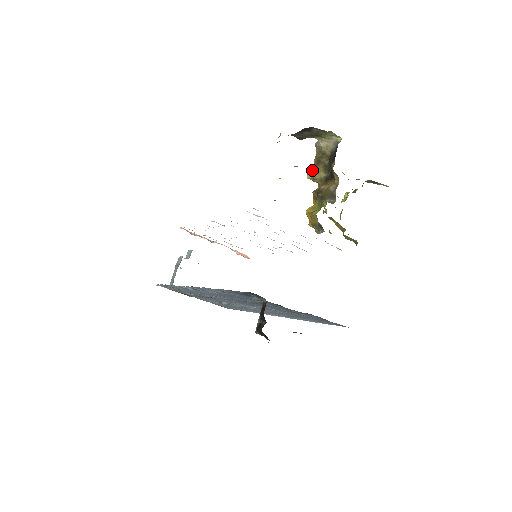
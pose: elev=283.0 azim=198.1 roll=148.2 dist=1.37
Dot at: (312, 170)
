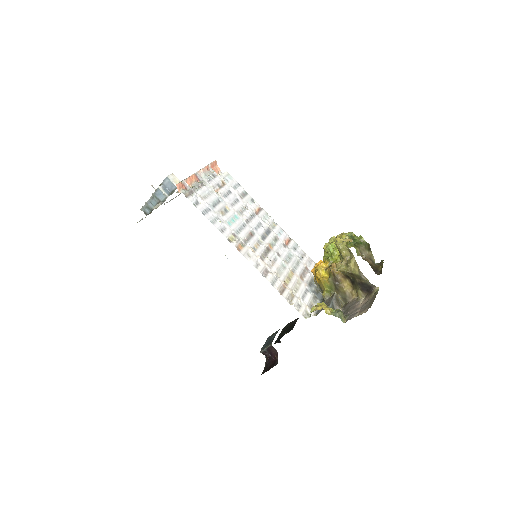
Dot at: occluded
